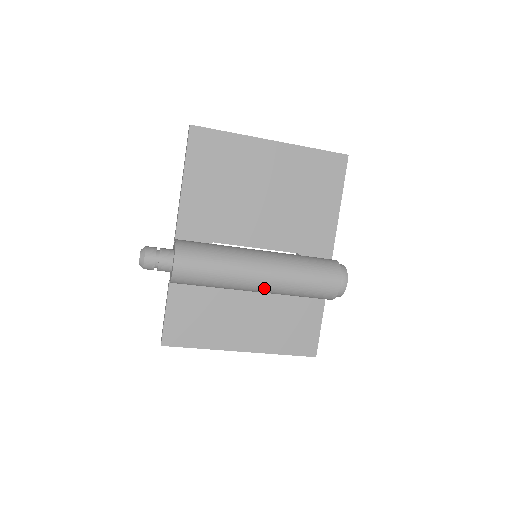
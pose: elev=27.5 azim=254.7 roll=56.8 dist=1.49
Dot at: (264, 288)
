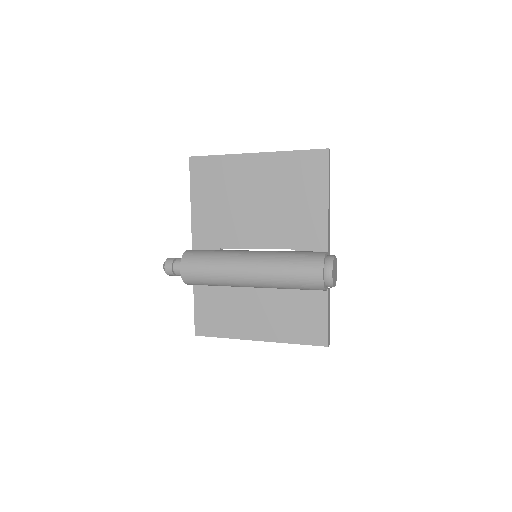
Dot at: (255, 284)
